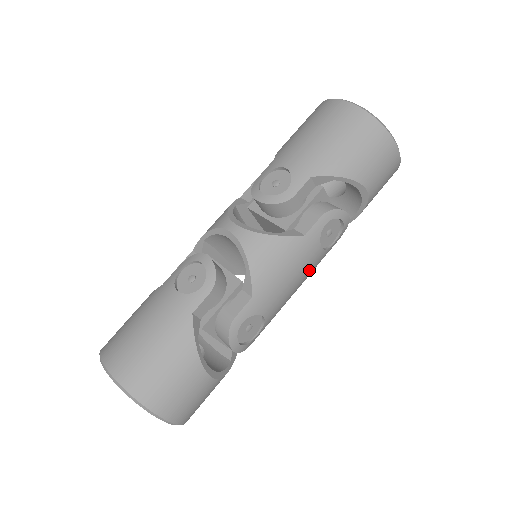
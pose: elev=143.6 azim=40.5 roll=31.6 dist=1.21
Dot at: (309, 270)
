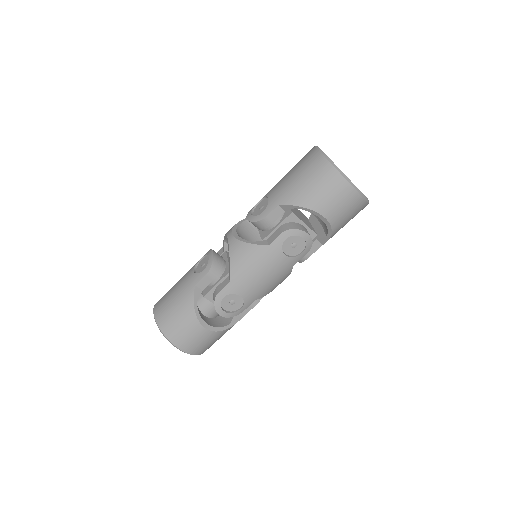
Dot at: (279, 270)
